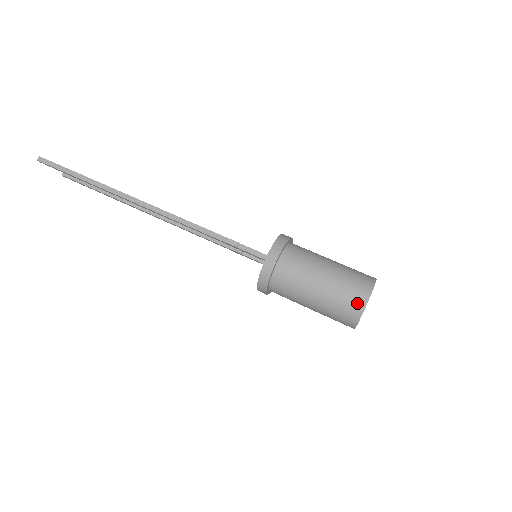
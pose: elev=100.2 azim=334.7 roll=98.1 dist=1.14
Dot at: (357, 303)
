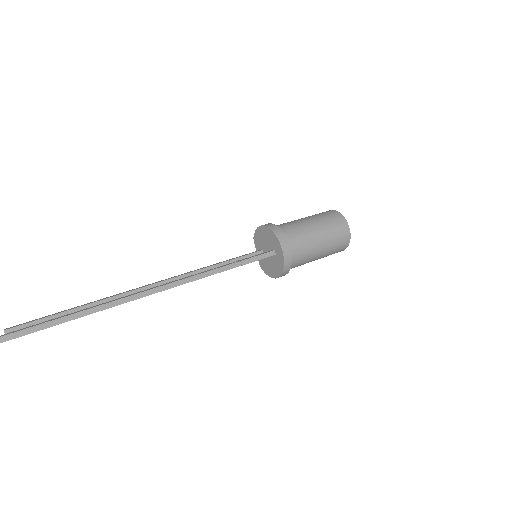
Dot at: (345, 237)
